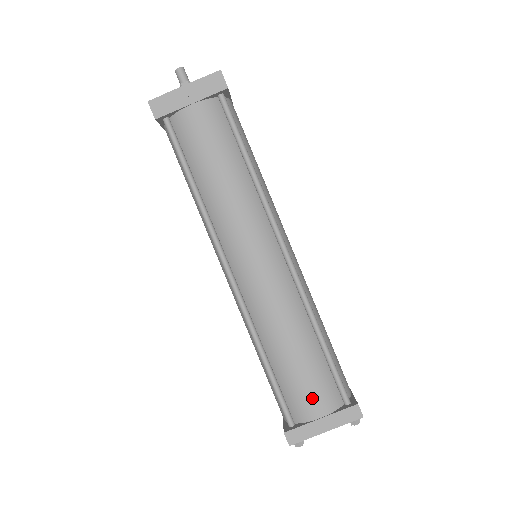
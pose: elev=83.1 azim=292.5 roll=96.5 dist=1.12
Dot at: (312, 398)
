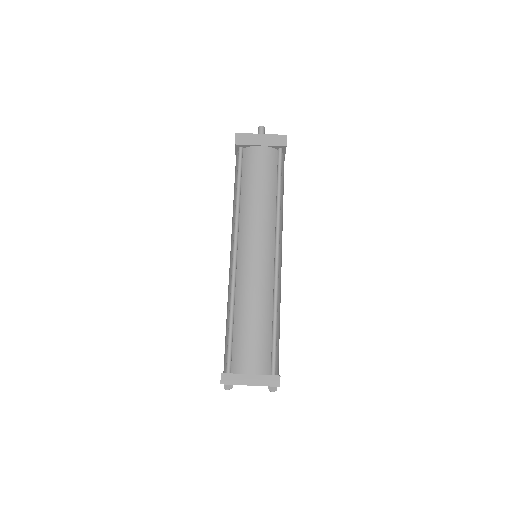
Dot at: (251, 358)
